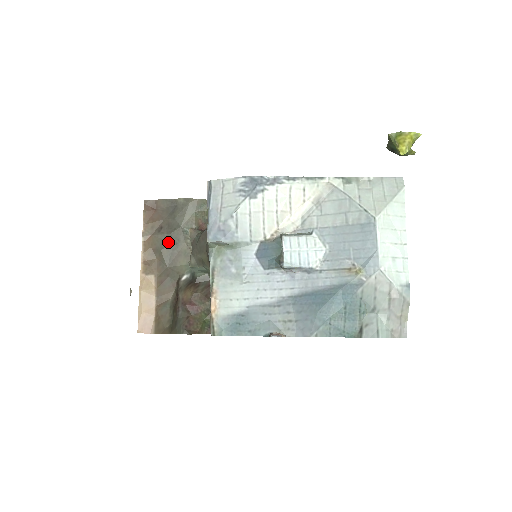
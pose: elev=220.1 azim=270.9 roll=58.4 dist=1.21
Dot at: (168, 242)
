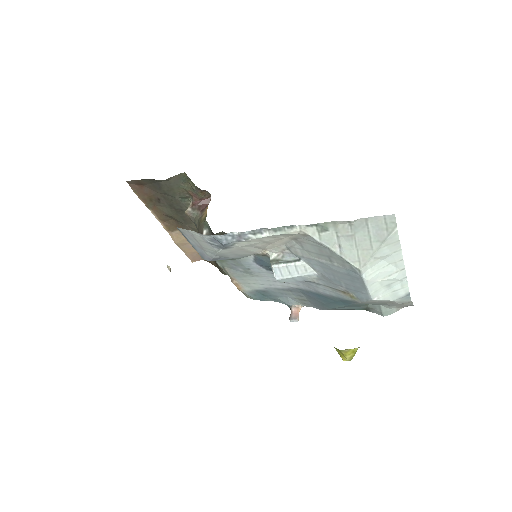
Dot at: (173, 209)
